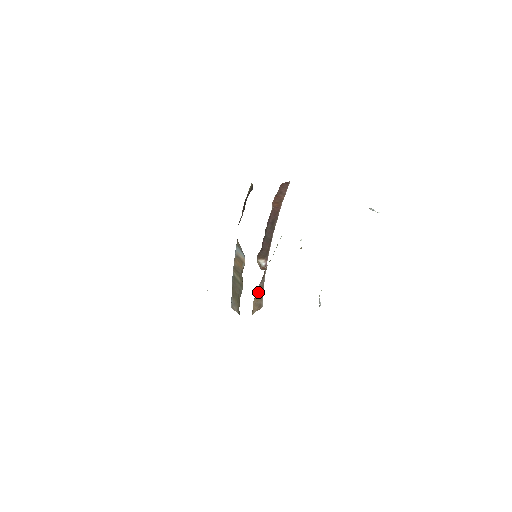
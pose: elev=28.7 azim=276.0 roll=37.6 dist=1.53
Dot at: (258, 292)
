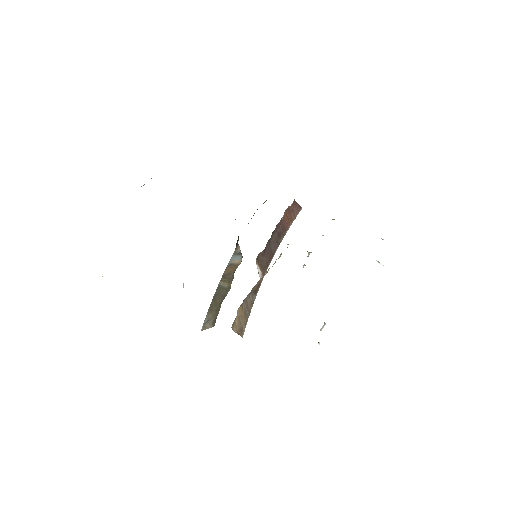
Dot at: (246, 304)
